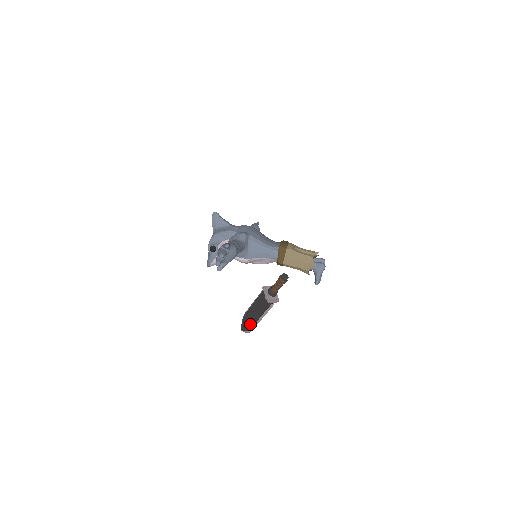
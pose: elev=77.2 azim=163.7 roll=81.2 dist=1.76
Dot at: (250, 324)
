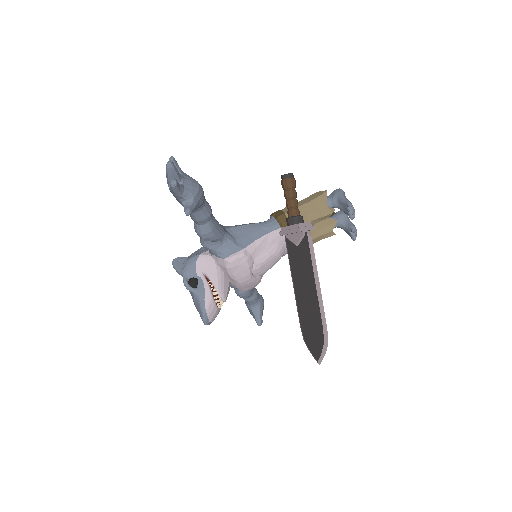
Dot at: (316, 323)
